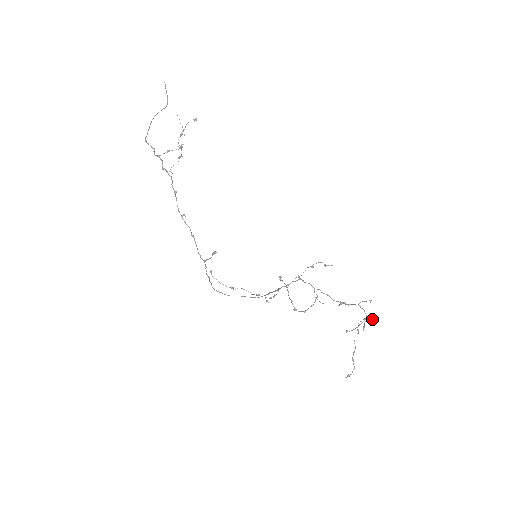
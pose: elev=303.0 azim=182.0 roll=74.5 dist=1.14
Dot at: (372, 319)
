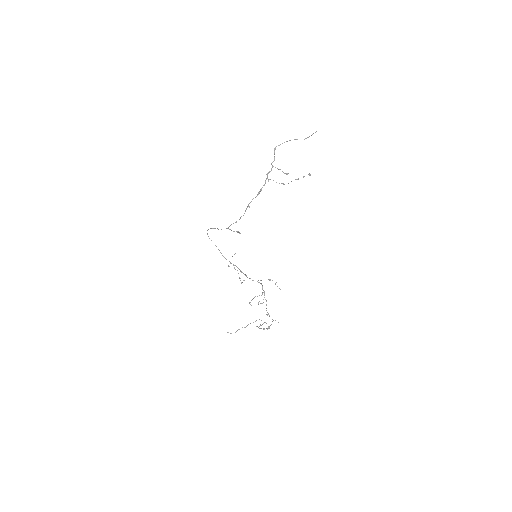
Dot at: occluded
